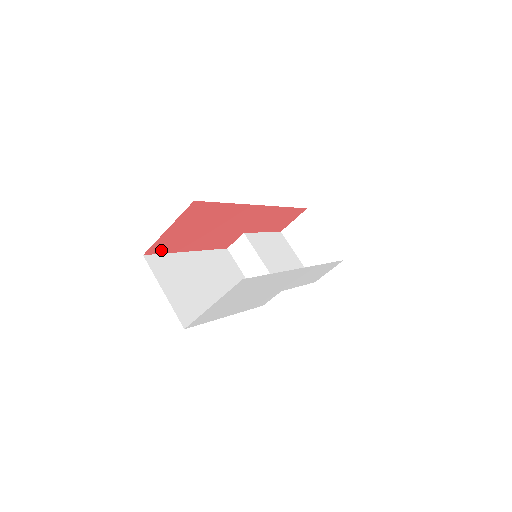
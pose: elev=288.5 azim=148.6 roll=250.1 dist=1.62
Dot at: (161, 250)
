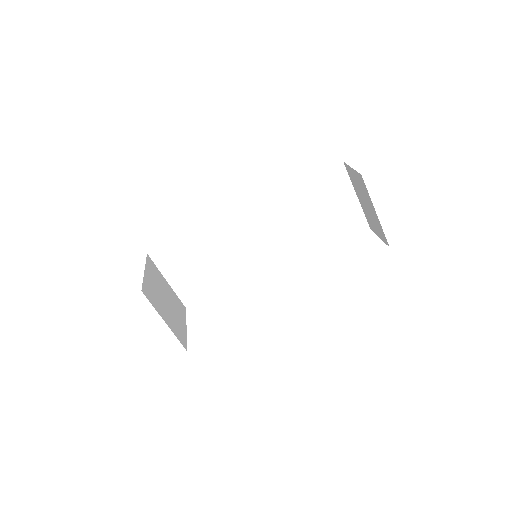
Dot at: occluded
